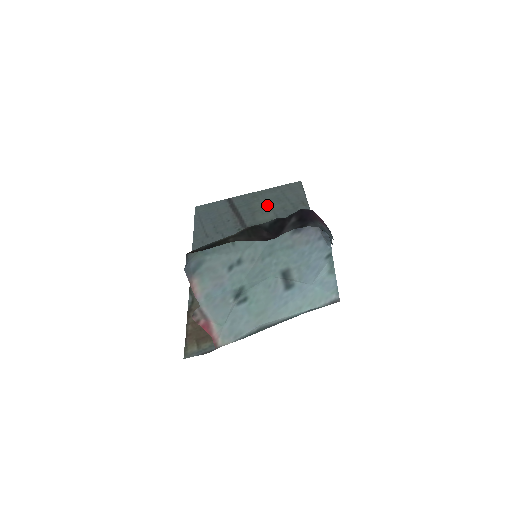
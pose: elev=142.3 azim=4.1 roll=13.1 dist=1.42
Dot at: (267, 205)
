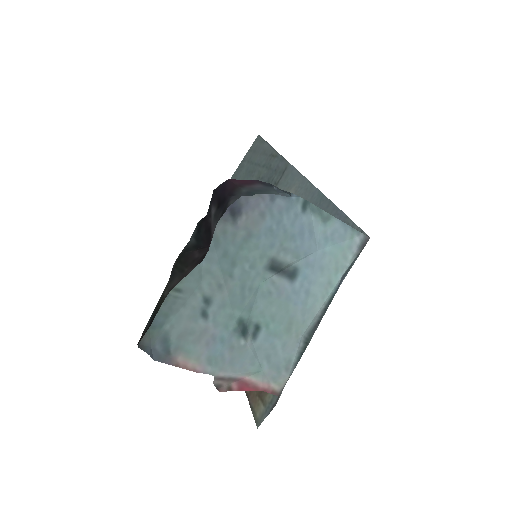
Dot at: occluded
